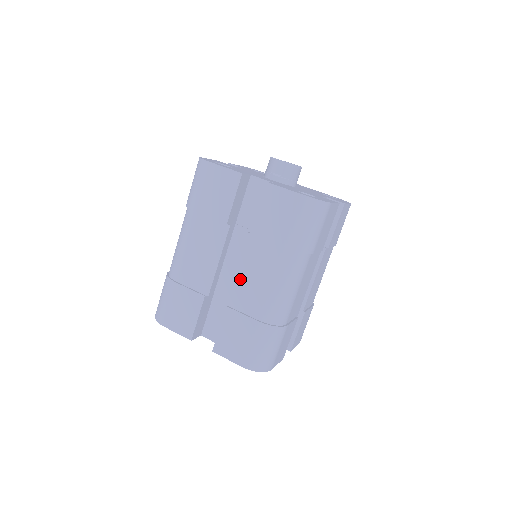
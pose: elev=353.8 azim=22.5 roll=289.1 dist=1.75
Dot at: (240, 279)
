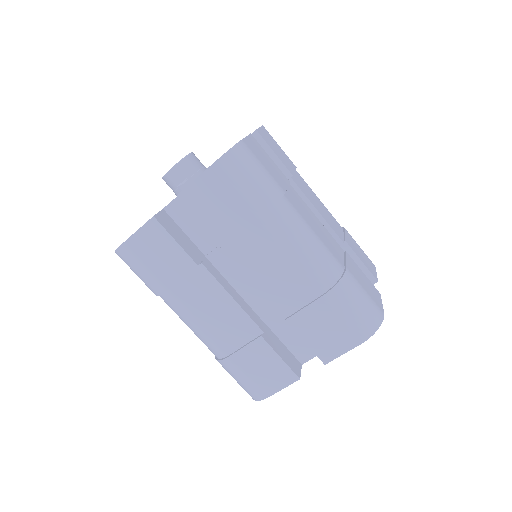
Dot at: (265, 288)
